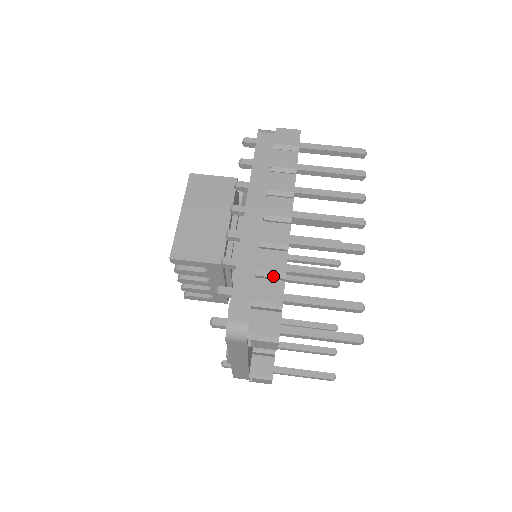
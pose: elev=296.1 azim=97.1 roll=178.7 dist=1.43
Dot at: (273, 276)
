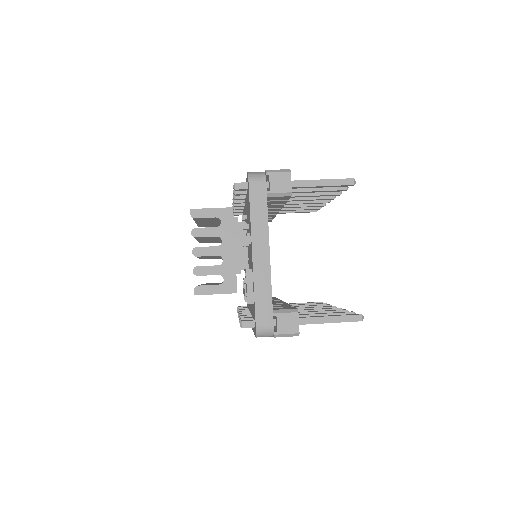
Dot at: occluded
